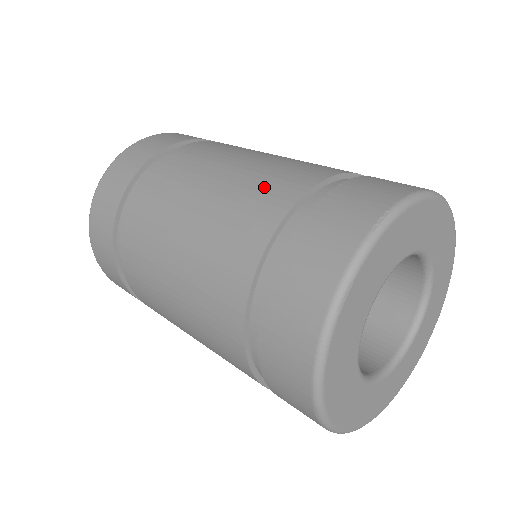
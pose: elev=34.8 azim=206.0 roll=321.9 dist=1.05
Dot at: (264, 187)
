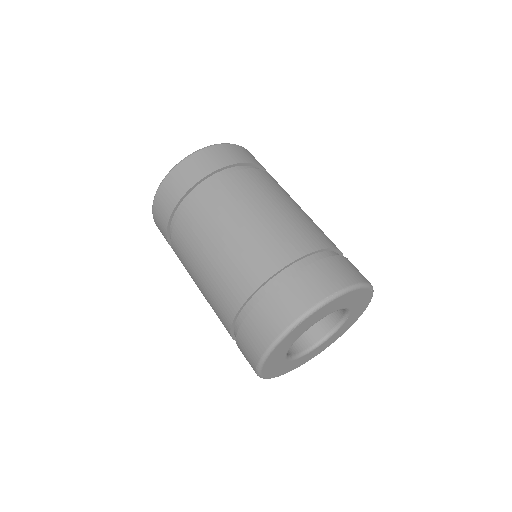
Dot at: (281, 239)
